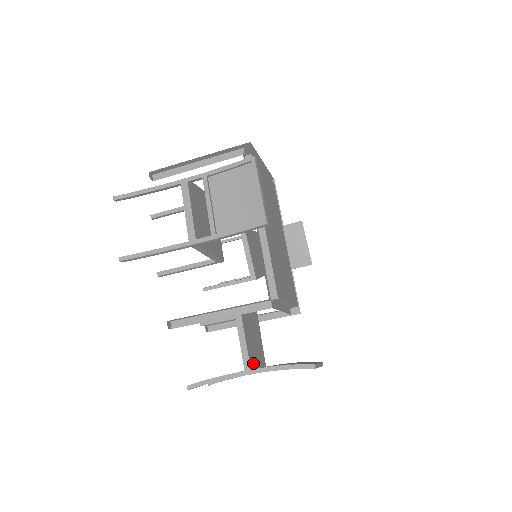
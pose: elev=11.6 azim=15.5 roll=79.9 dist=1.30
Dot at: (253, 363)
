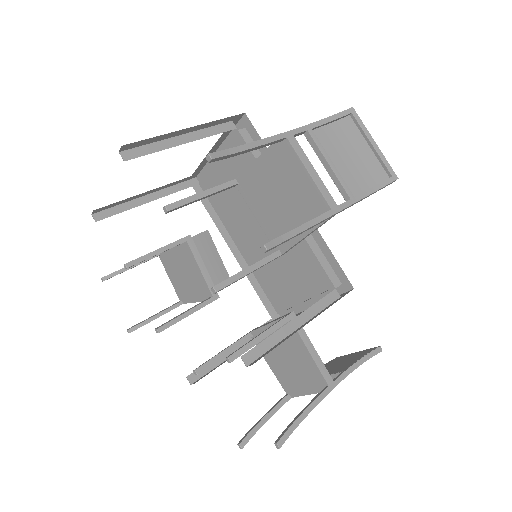
Dot at: occluded
